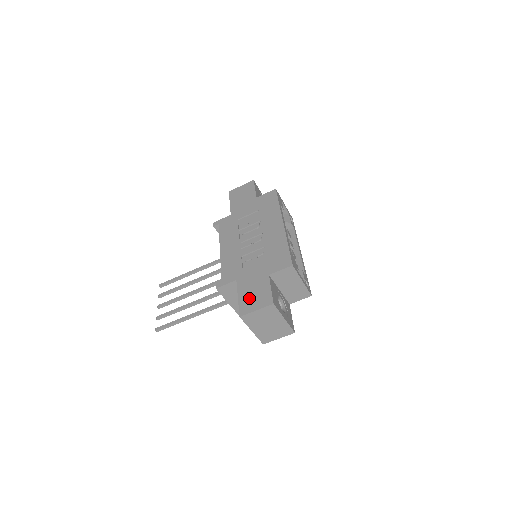
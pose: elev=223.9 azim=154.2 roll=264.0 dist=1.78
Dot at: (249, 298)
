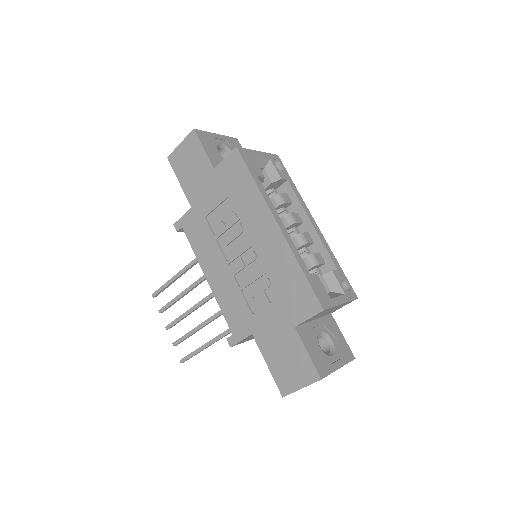
Dot at: (283, 368)
